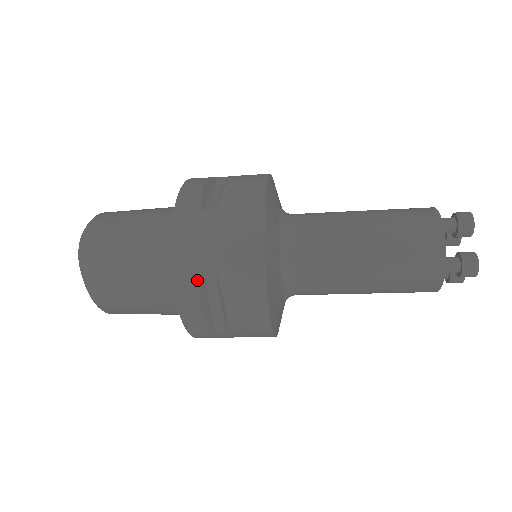
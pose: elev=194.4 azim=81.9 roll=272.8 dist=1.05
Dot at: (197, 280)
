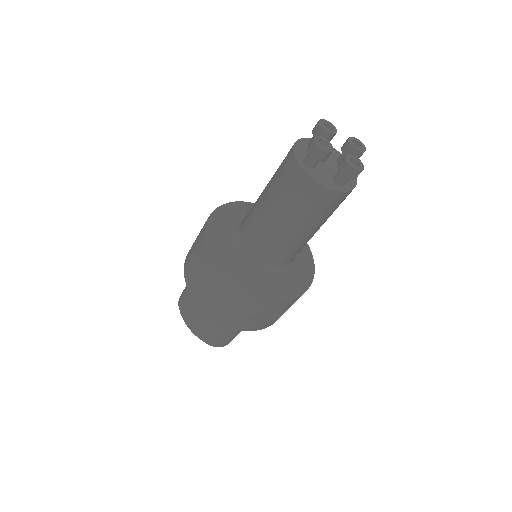
Dot at: (189, 265)
